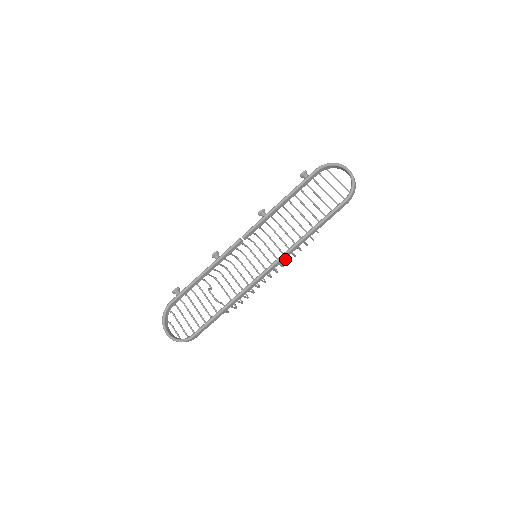
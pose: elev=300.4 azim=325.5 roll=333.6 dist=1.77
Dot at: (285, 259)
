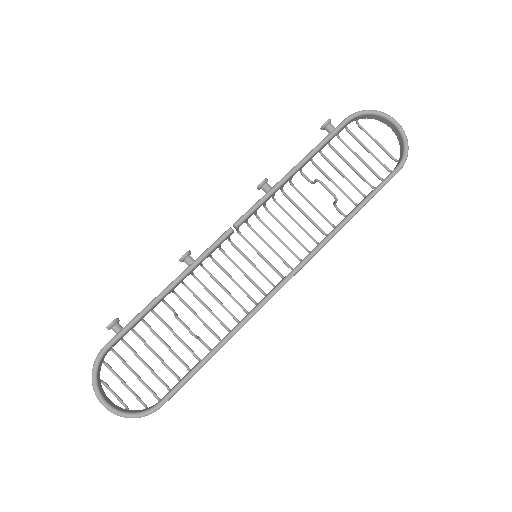
Dot at: occluded
